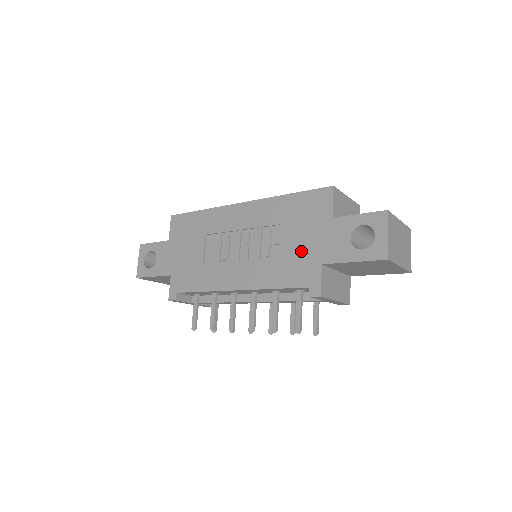
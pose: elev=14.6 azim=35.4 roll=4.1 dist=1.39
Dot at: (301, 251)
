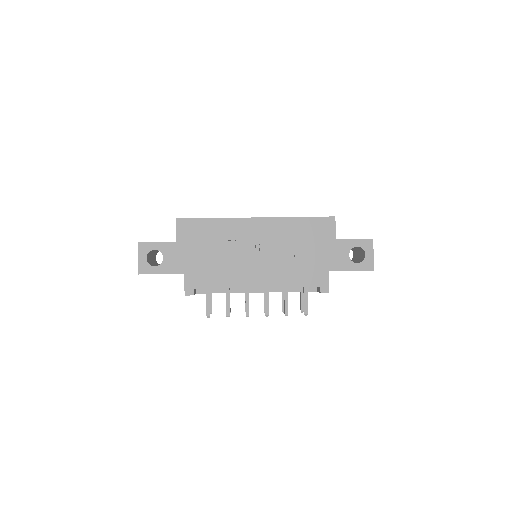
Dot at: (313, 261)
